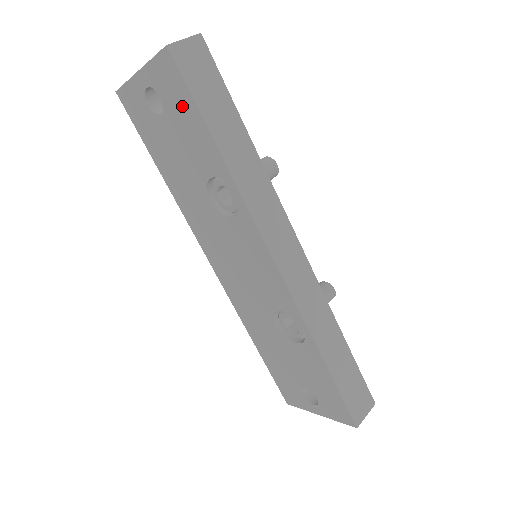
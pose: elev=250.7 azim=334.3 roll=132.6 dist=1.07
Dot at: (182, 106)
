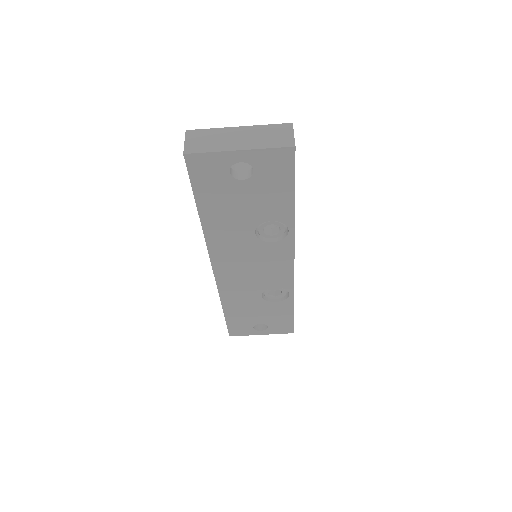
Dot at: (277, 180)
